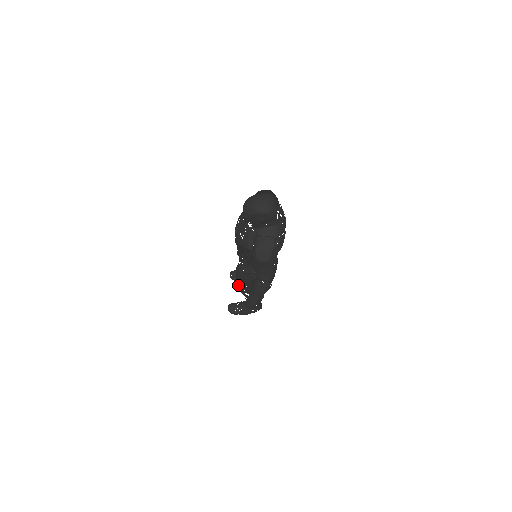
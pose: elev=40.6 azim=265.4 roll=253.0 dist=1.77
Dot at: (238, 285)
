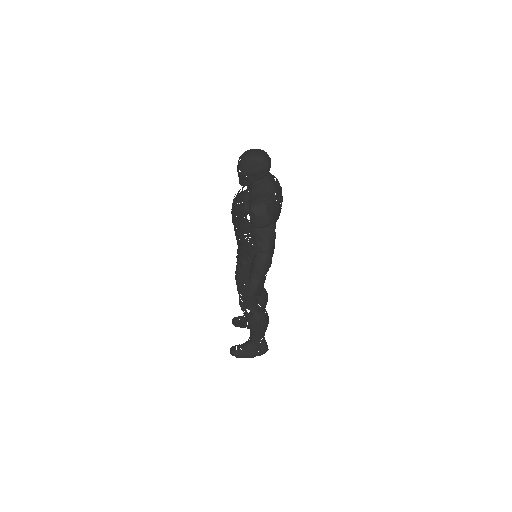
Dot at: (239, 299)
